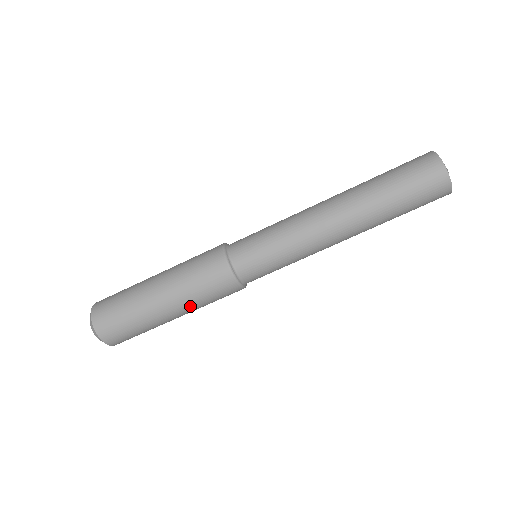
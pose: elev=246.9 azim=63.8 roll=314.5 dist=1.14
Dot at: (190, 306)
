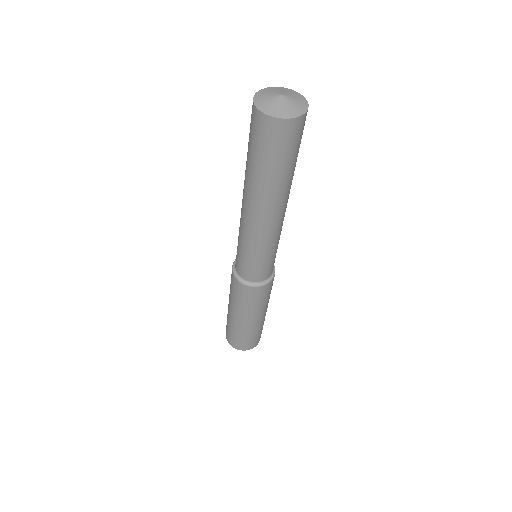
Dot at: (252, 312)
